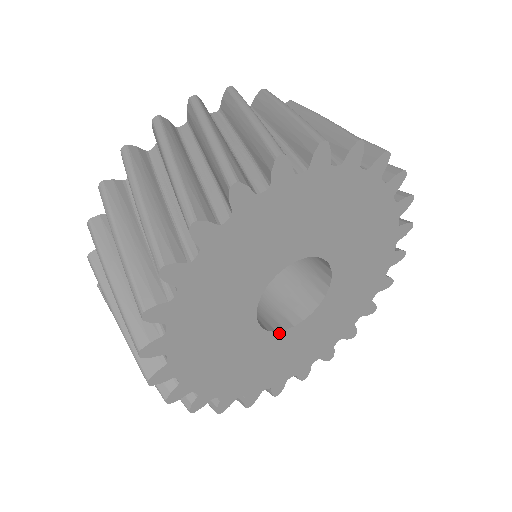
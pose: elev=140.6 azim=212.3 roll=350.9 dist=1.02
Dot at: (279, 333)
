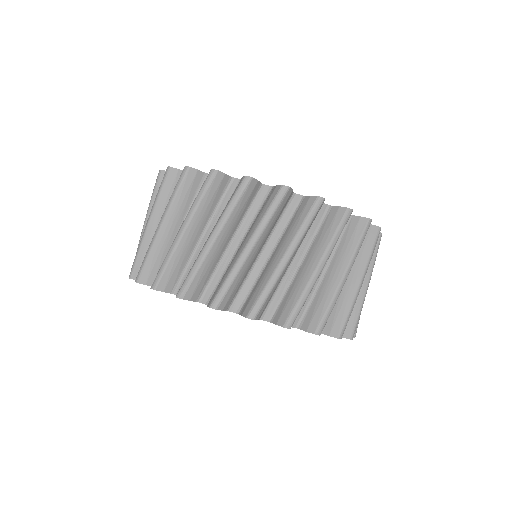
Dot at: occluded
